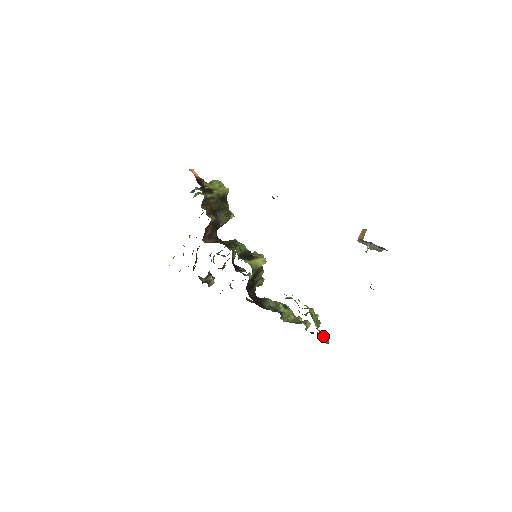
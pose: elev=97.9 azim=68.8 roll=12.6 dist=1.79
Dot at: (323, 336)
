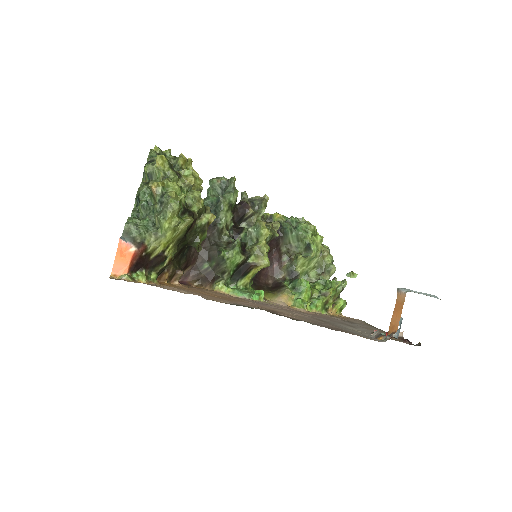
Dot at: (338, 309)
